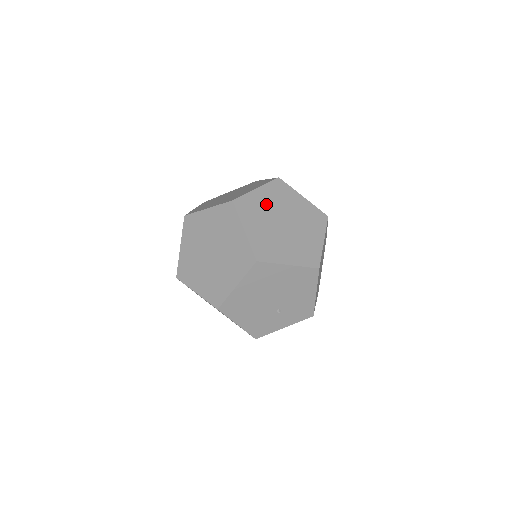
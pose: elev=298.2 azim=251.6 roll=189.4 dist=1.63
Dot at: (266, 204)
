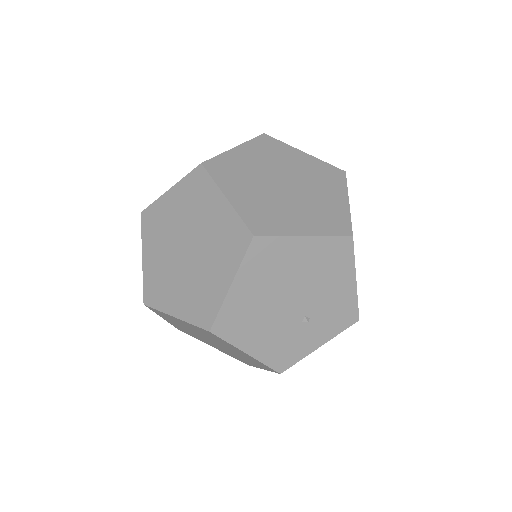
Dot at: (252, 164)
